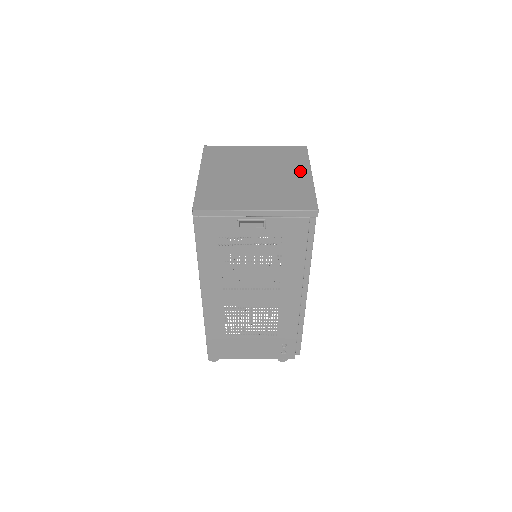
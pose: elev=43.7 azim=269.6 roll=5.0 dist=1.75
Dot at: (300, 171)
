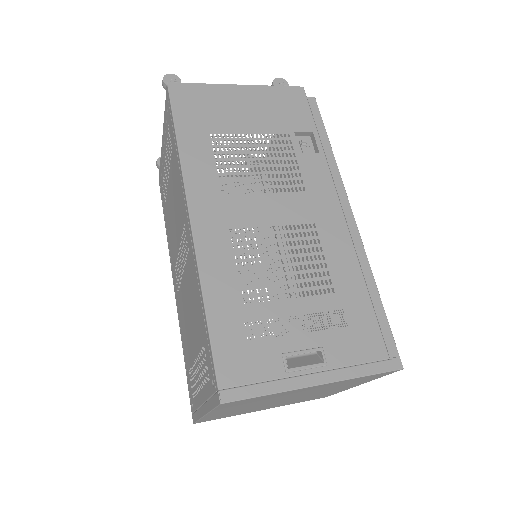
Dot at: occluded
